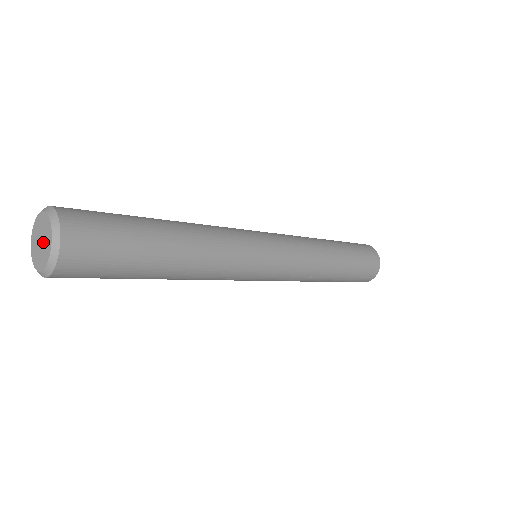
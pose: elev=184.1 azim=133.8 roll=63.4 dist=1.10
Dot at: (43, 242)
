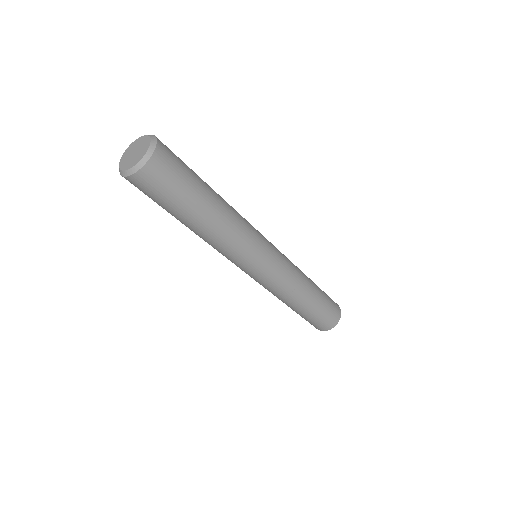
Dot at: (138, 149)
